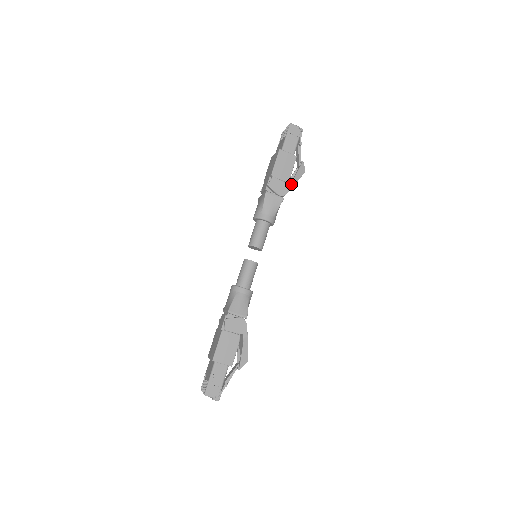
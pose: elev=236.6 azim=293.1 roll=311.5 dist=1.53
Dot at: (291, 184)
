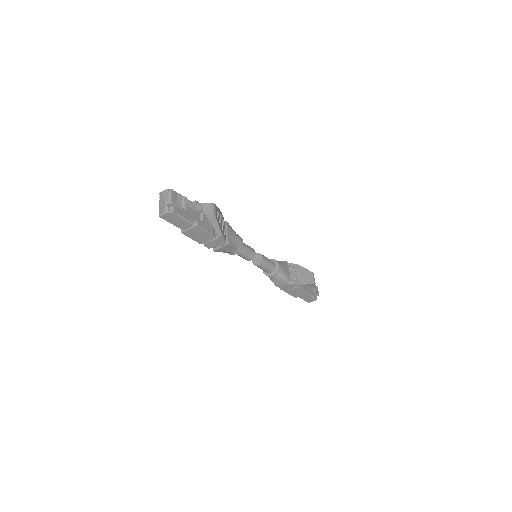
Dot at: (219, 237)
